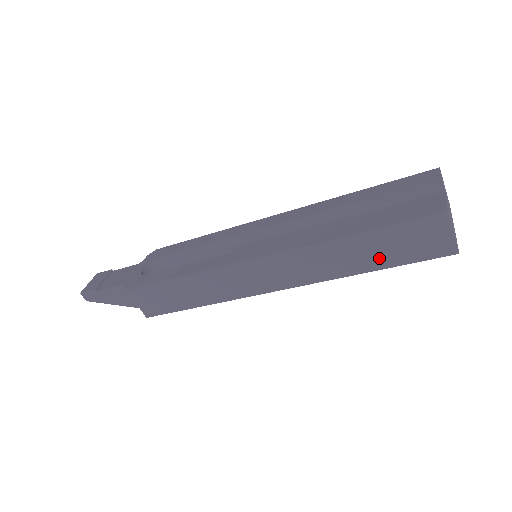
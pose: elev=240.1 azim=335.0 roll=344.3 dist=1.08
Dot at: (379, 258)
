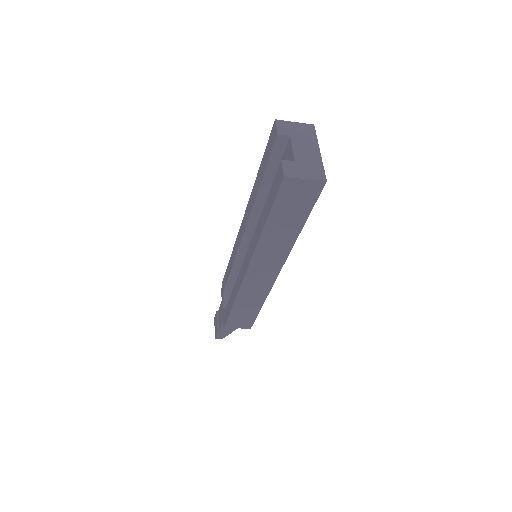
Dot at: (295, 221)
